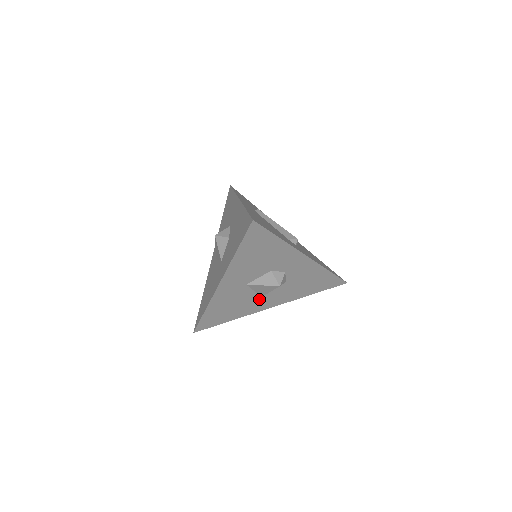
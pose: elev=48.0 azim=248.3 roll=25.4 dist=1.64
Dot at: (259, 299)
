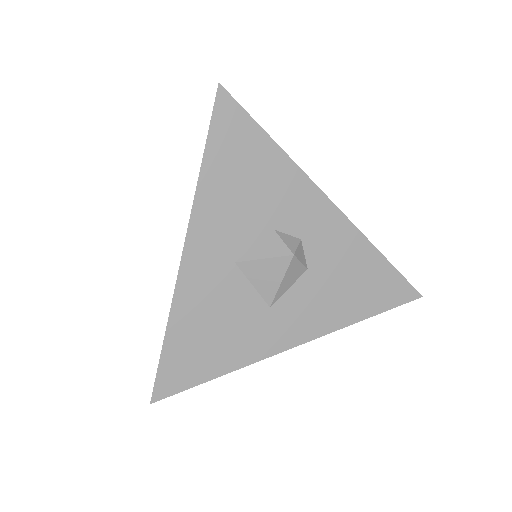
Dot at: (266, 314)
